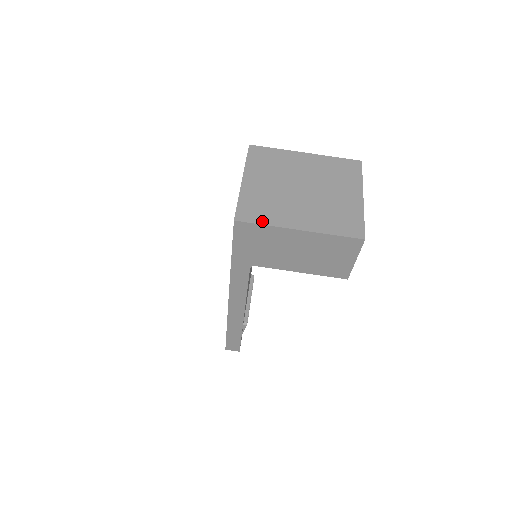
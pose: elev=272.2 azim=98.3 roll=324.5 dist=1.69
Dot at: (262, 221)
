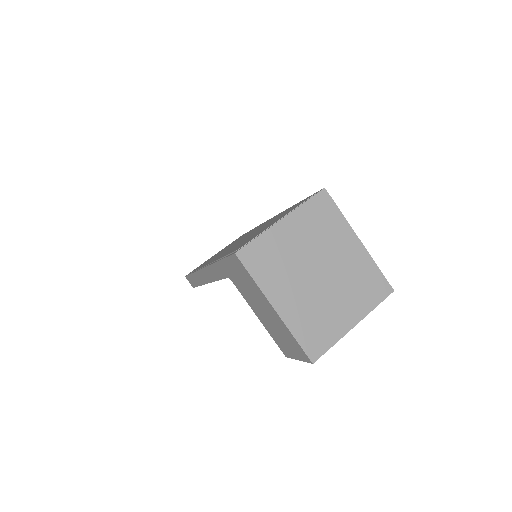
Dot at: (255, 274)
